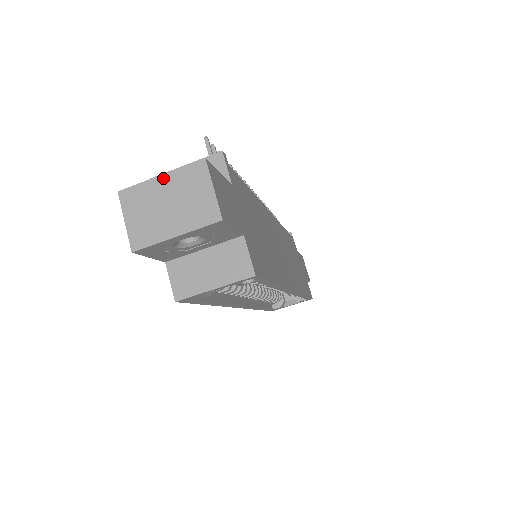
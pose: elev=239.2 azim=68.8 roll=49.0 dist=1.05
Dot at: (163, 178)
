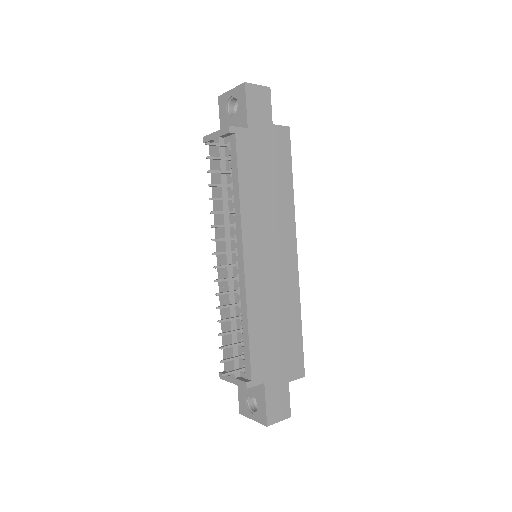
Dot at: (255, 420)
